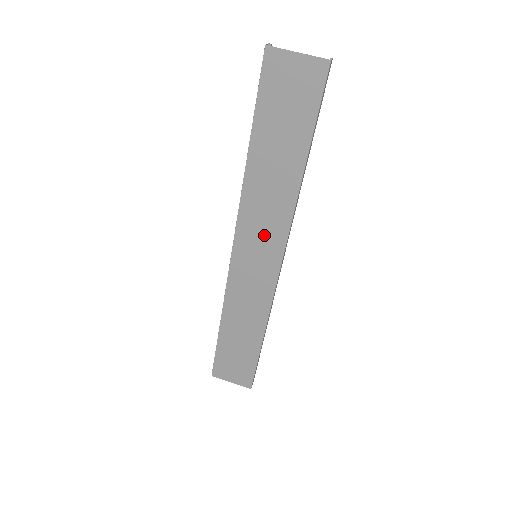
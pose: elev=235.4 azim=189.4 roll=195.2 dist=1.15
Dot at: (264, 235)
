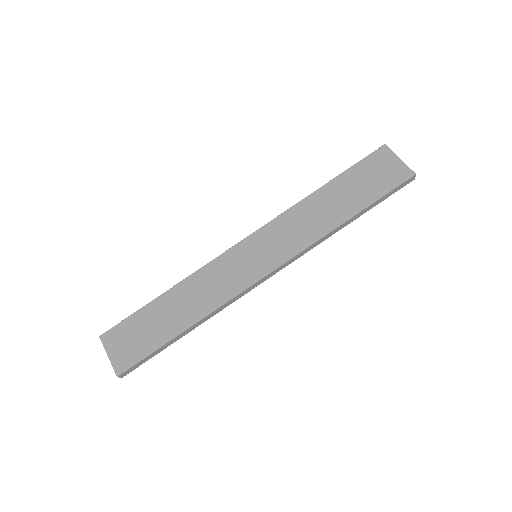
Dot at: (279, 244)
